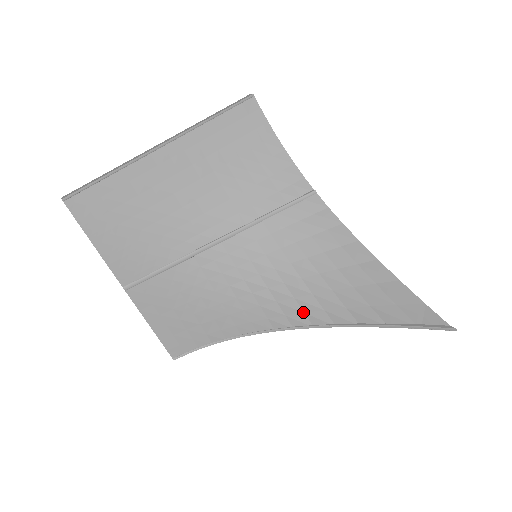
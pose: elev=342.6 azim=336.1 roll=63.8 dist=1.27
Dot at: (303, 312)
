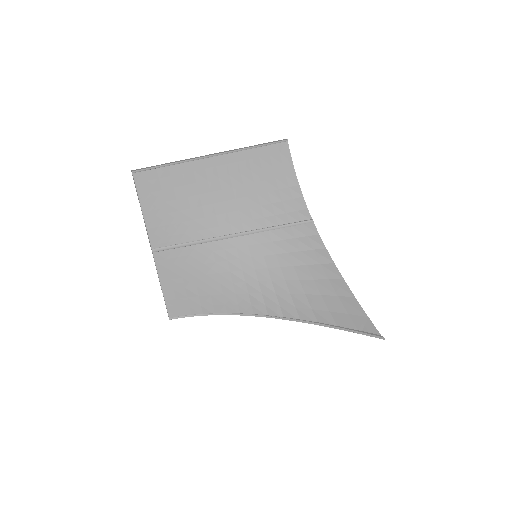
Dot at: (279, 306)
